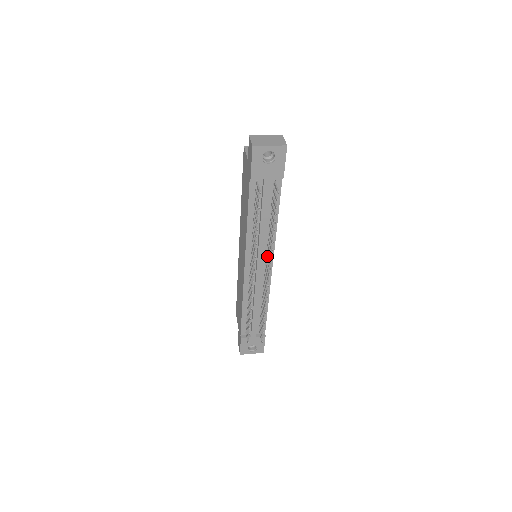
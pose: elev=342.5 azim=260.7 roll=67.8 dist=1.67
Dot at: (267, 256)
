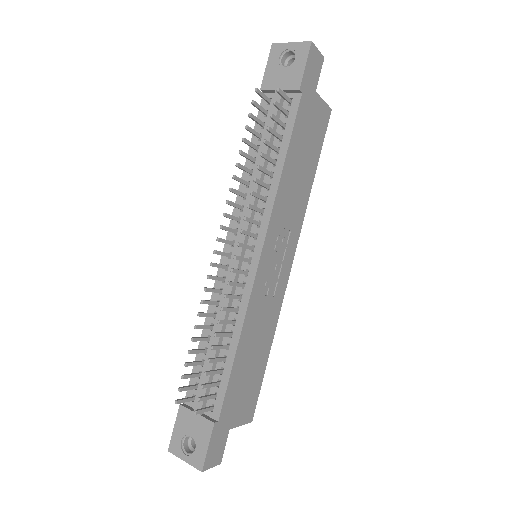
Dot at: (258, 234)
